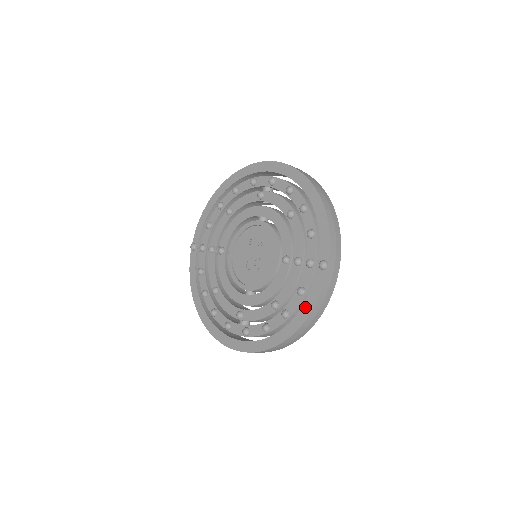
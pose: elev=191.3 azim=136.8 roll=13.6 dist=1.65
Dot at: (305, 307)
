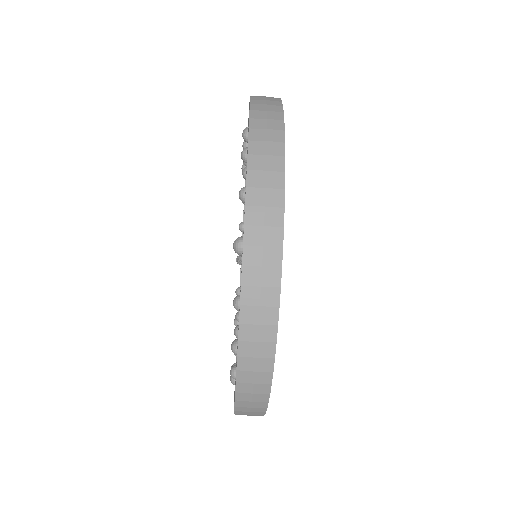
Dot at: occluded
